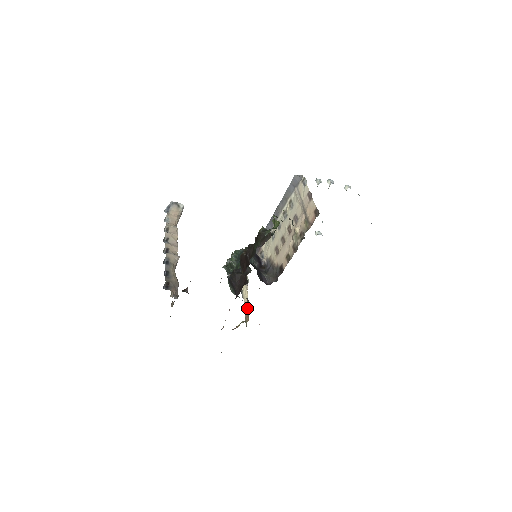
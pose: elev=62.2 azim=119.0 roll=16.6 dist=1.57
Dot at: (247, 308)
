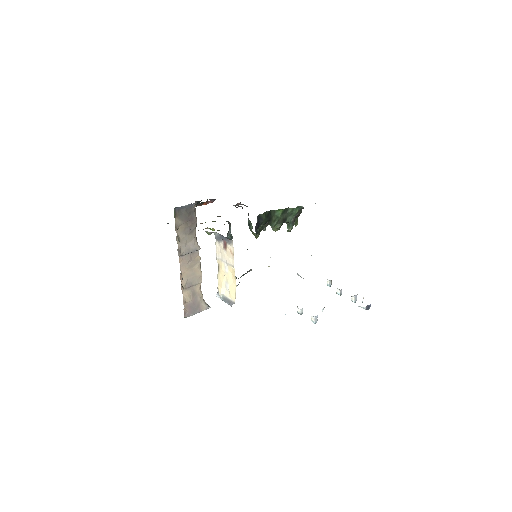
Dot at: occluded
